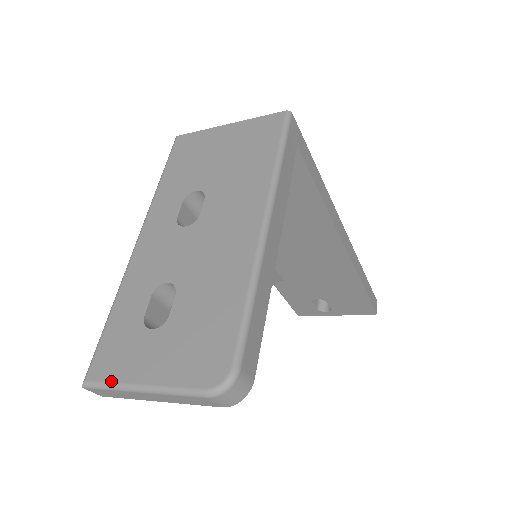
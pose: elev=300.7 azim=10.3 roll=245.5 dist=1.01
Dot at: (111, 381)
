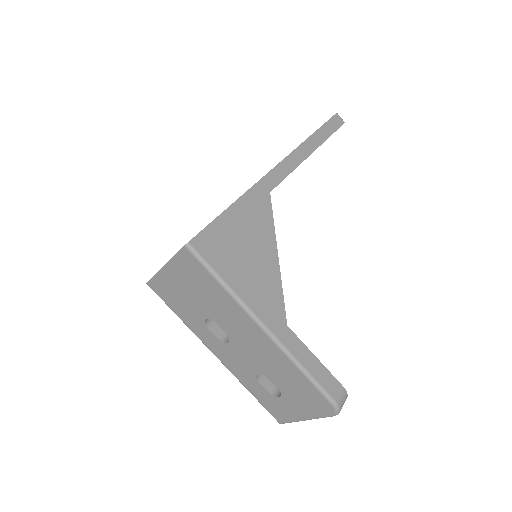
Dot at: (290, 421)
